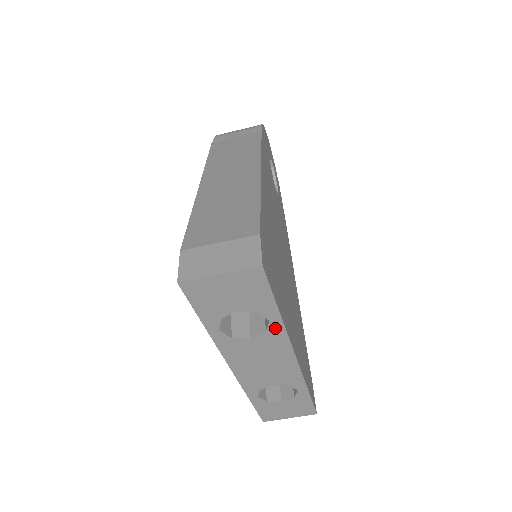
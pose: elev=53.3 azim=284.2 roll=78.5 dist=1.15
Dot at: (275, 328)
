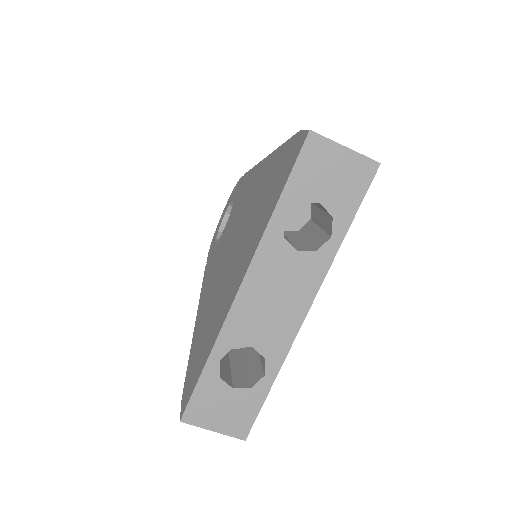
Dot at: (327, 251)
